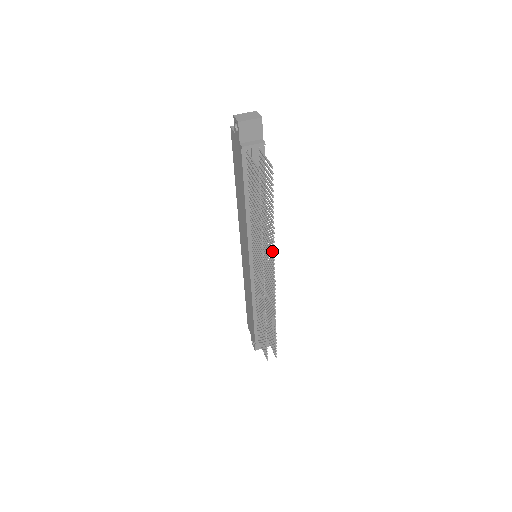
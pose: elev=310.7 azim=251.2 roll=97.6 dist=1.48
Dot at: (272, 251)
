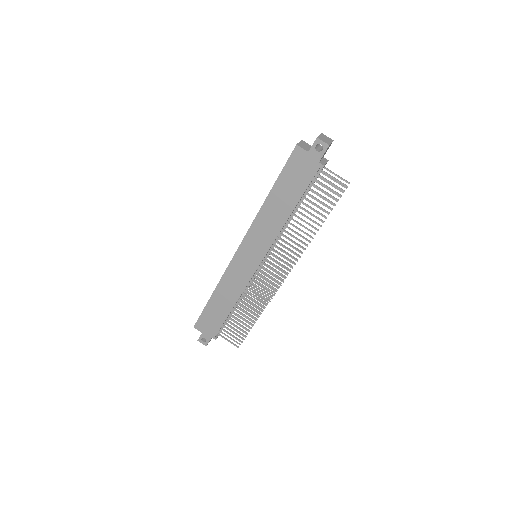
Dot at: (298, 249)
